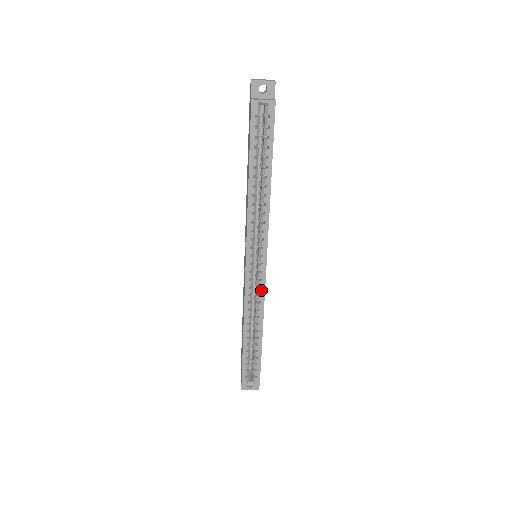
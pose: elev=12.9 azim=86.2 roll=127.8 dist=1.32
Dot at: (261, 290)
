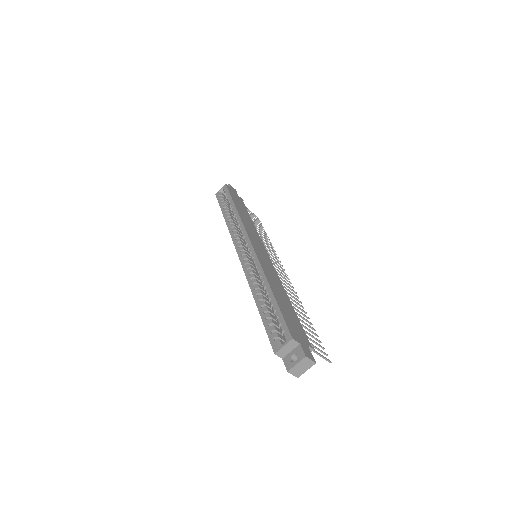
Dot at: (254, 259)
